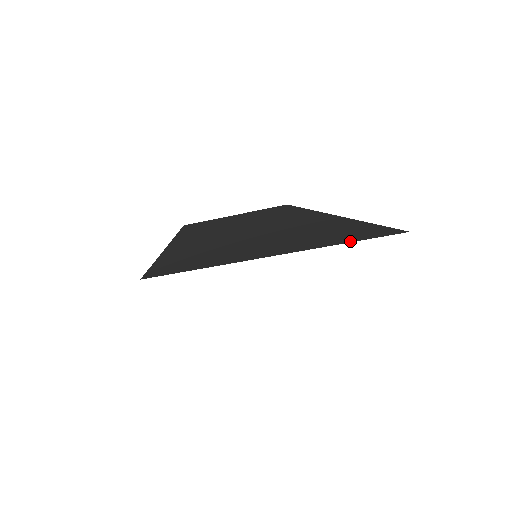
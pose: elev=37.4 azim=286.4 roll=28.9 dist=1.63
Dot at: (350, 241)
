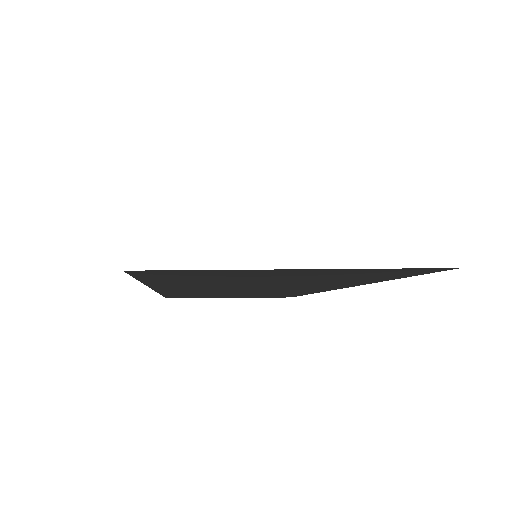
Dot at: occluded
